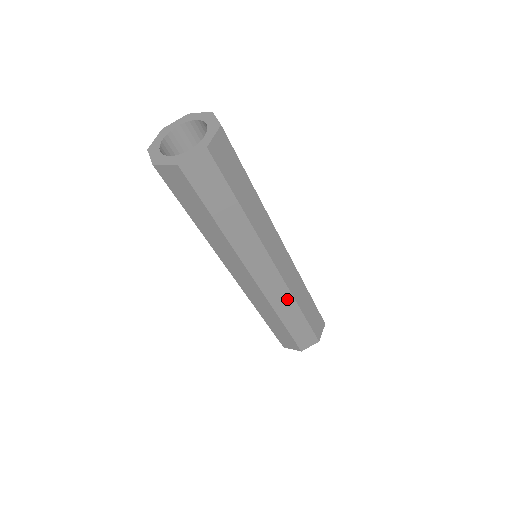
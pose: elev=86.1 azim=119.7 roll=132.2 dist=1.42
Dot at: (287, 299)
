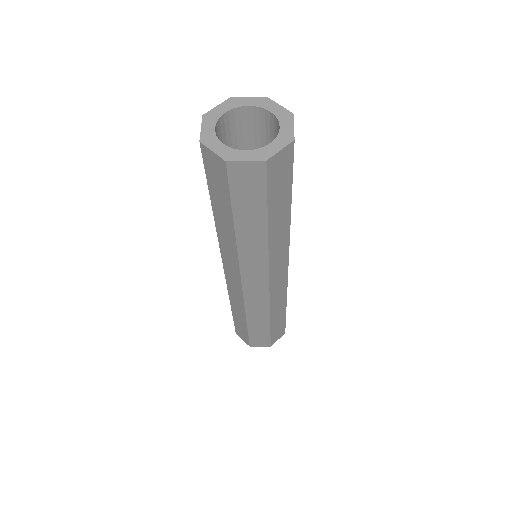
Dot at: (282, 296)
